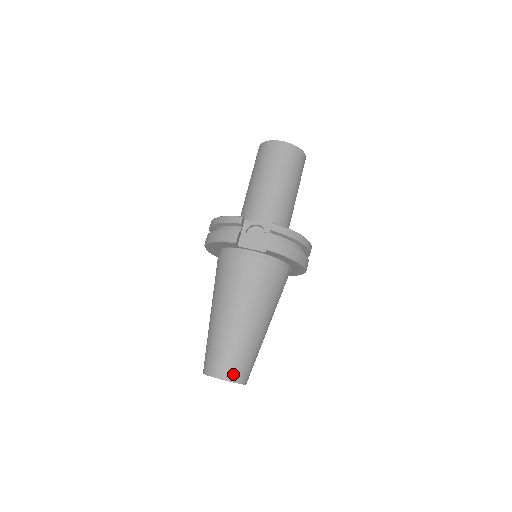
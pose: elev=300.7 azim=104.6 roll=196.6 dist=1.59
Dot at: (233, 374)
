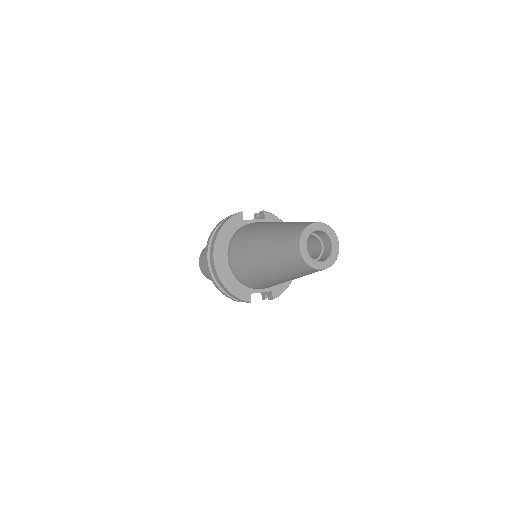
Dot at: occluded
